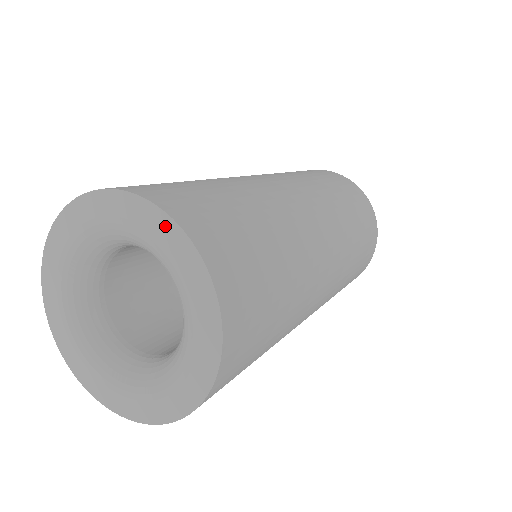
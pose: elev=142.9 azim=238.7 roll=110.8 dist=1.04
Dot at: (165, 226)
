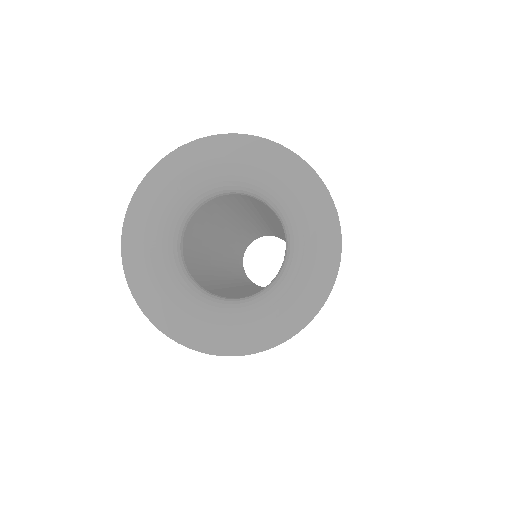
Dot at: (290, 162)
